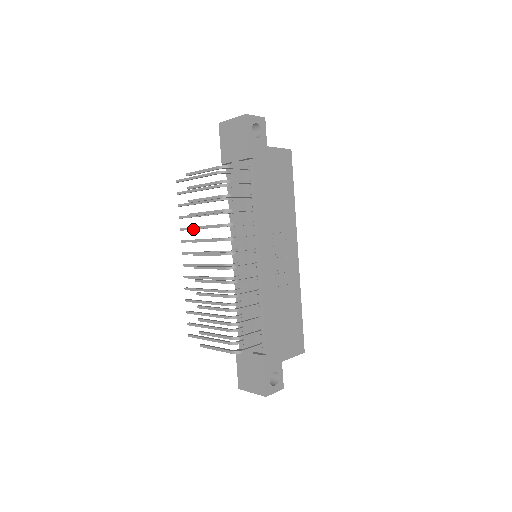
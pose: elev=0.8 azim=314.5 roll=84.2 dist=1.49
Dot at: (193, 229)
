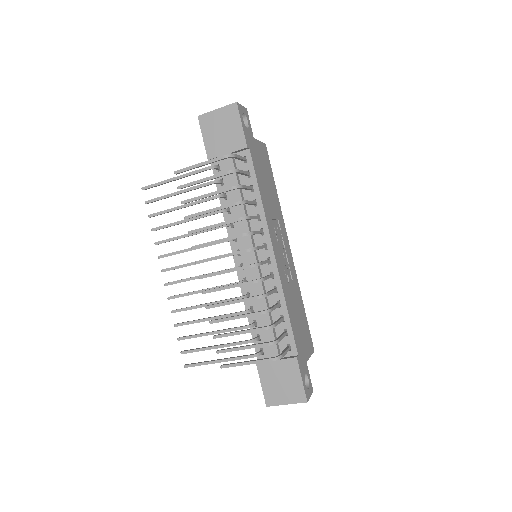
Dot at: (177, 238)
